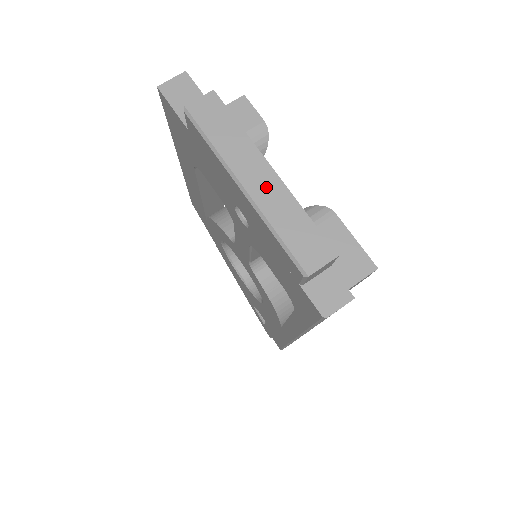
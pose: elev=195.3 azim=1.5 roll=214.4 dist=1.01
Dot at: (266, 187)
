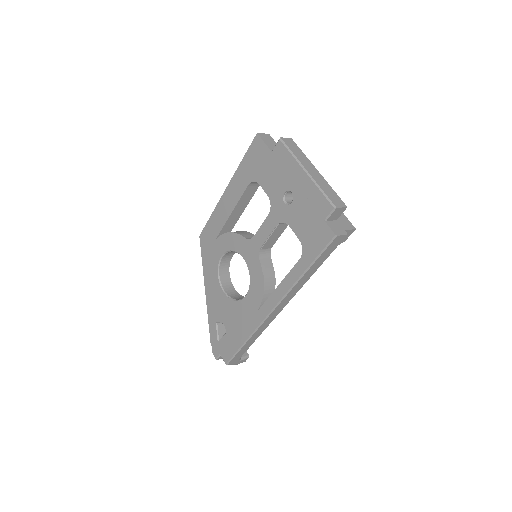
Dot at: (316, 175)
